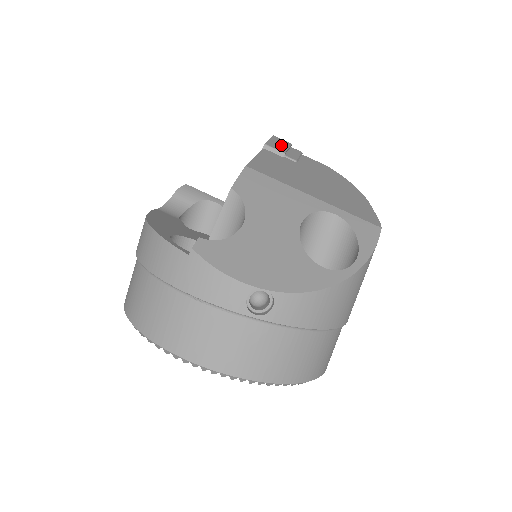
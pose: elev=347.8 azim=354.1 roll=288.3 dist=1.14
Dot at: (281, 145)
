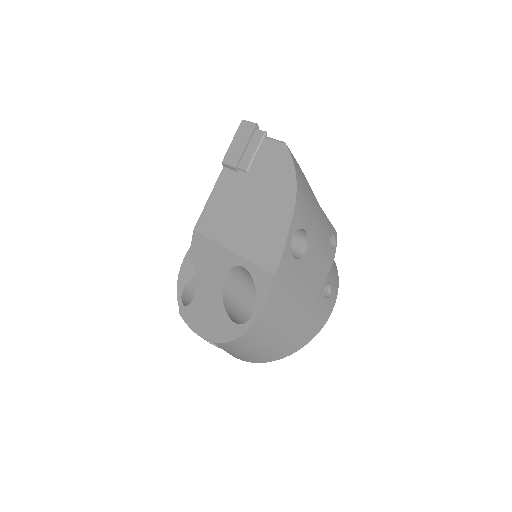
Dot at: (239, 146)
